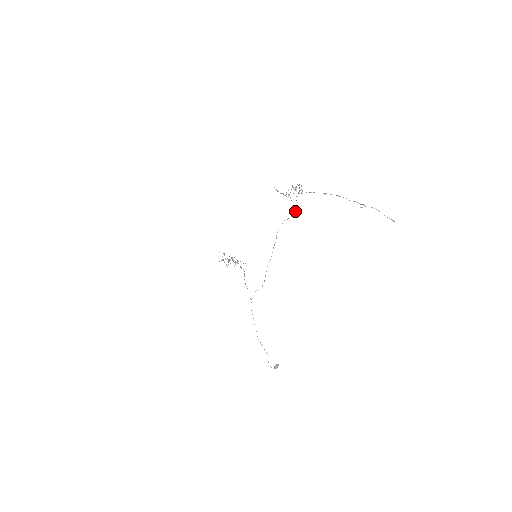
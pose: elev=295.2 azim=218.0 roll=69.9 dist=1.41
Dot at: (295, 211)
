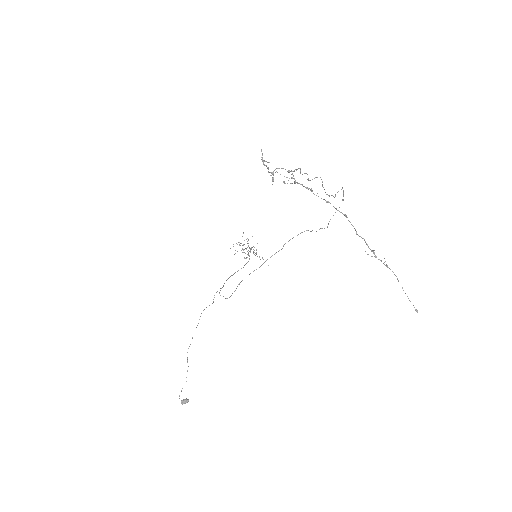
Dot at: (327, 226)
